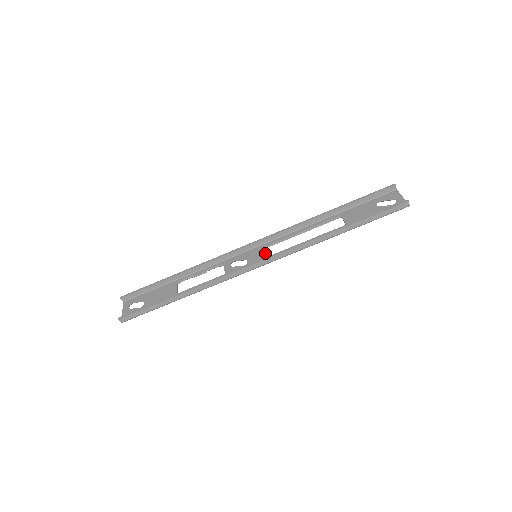
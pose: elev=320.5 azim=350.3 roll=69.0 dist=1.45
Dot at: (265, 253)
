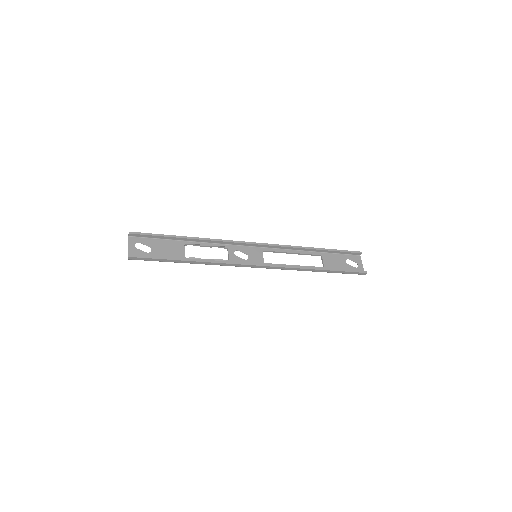
Dot at: occluded
